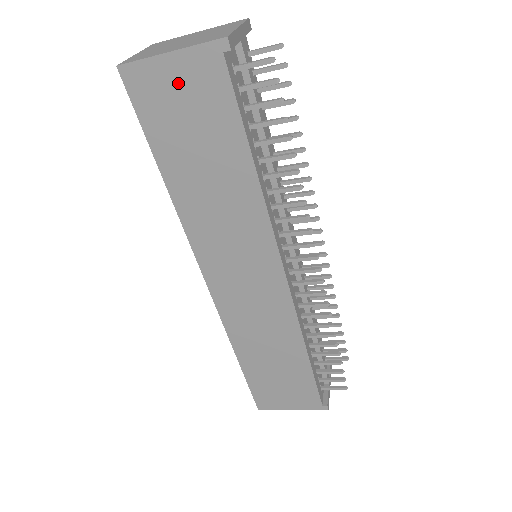
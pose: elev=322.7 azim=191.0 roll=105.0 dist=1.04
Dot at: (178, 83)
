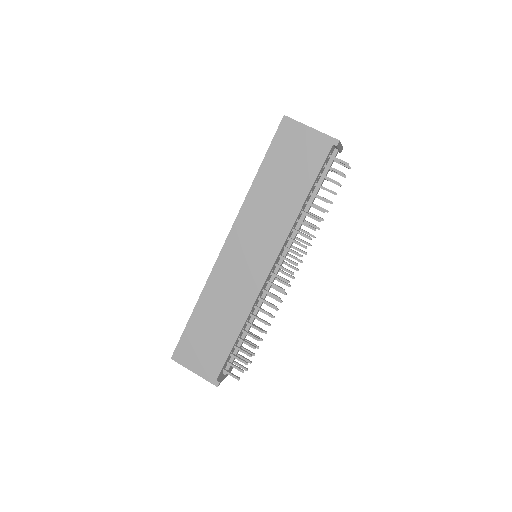
Dot at: (304, 141)
